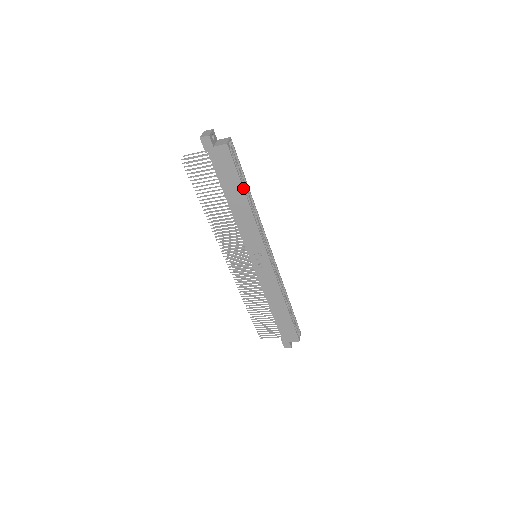
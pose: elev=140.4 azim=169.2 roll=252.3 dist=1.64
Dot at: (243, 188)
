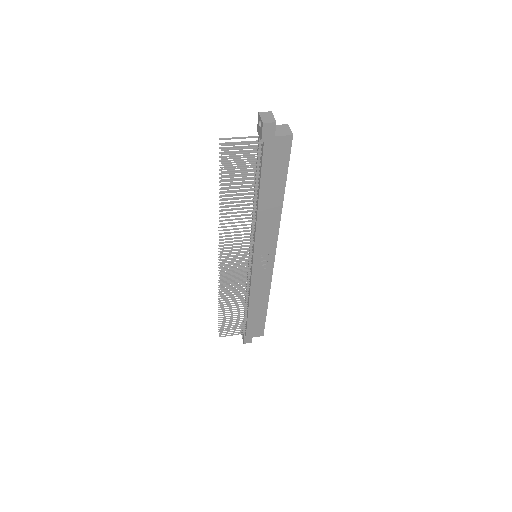
Dot at: (285, 186)
